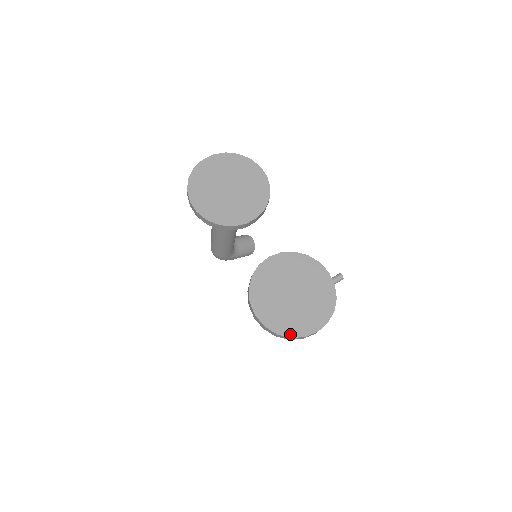
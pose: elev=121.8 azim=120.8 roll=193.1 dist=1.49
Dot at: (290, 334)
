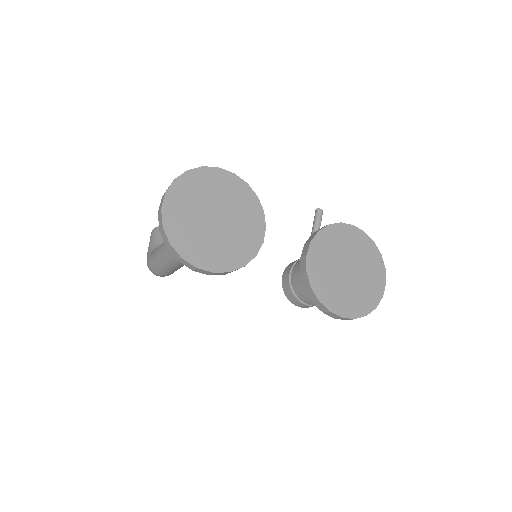
Dot at: (374, 305)
